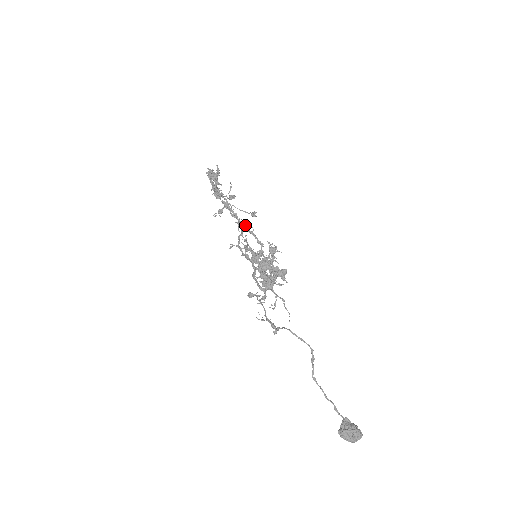
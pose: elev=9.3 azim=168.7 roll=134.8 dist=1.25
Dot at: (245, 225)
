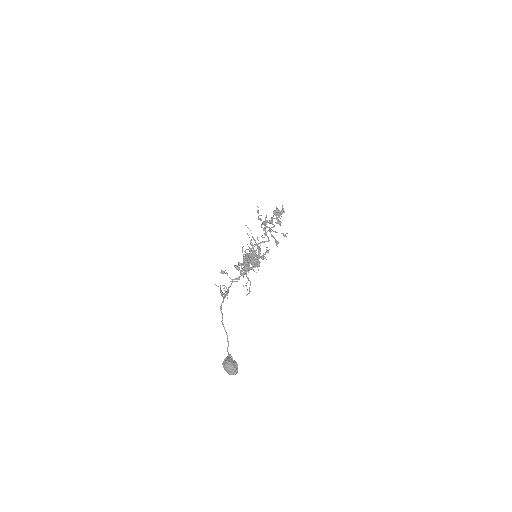
Dot at: (251, 233)
